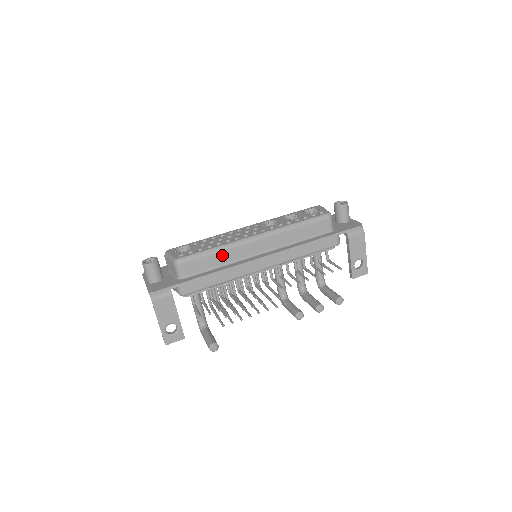
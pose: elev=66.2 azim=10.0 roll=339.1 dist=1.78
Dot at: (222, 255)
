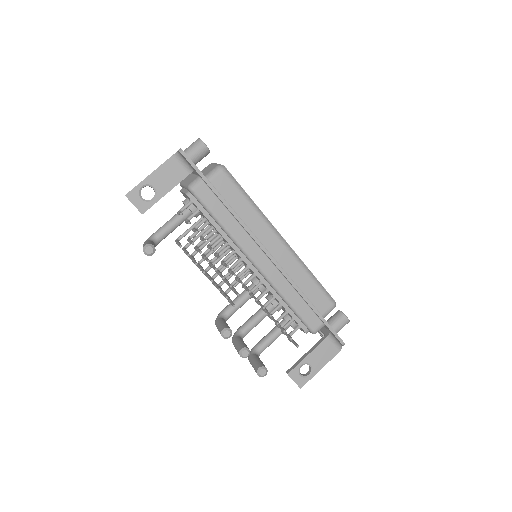
Dot at: (249, 211)
